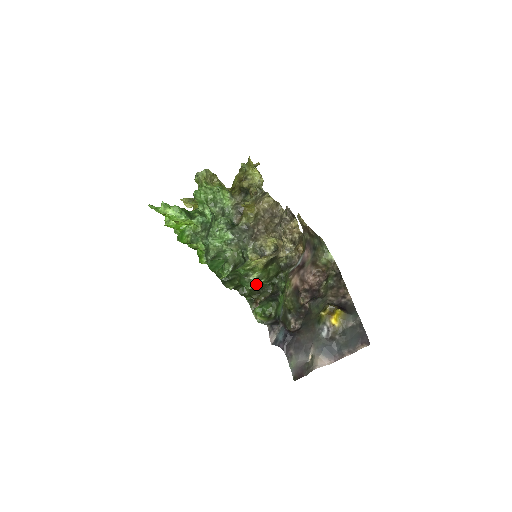
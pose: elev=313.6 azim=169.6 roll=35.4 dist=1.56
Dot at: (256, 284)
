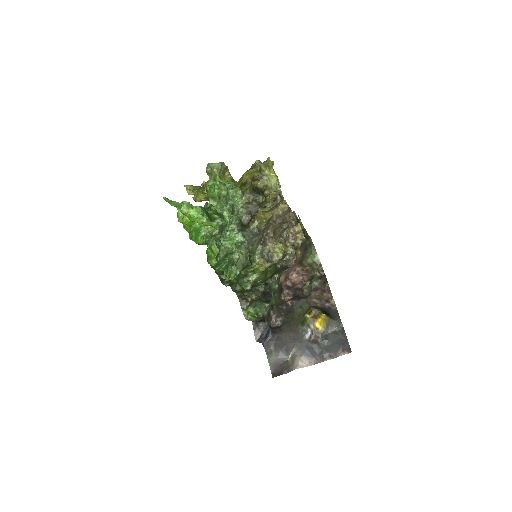
Dot at: occluded
